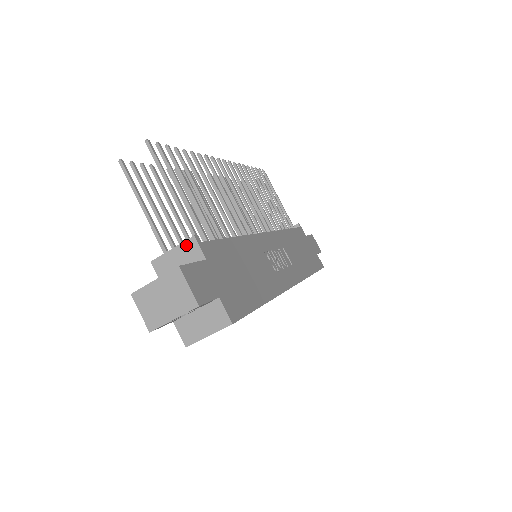
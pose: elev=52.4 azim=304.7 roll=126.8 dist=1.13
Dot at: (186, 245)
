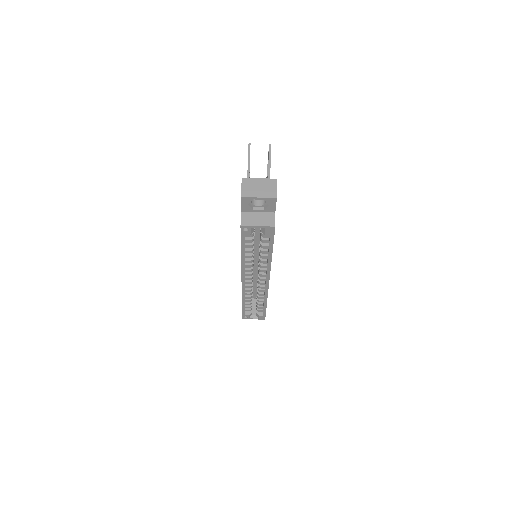
Dot at: occluded
